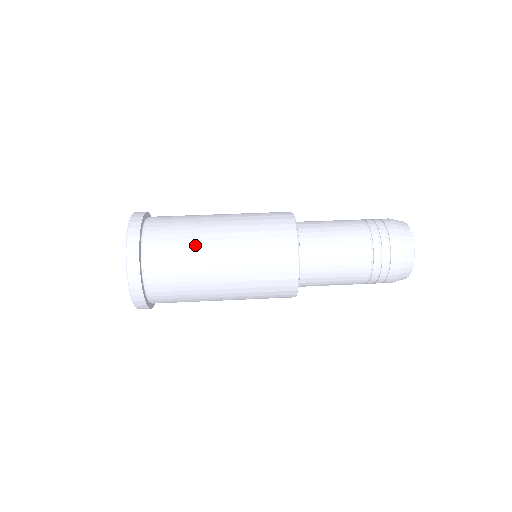
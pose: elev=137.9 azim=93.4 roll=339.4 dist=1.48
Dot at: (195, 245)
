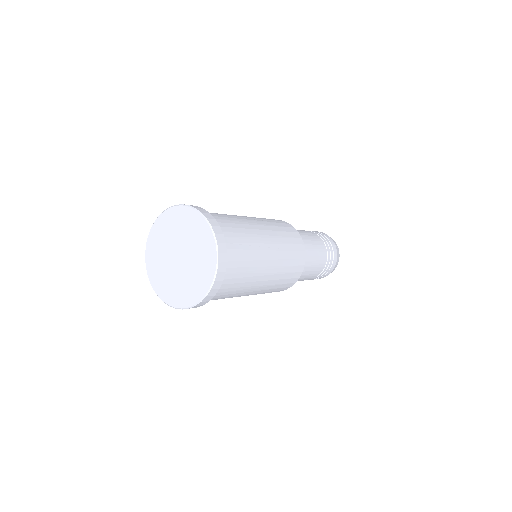
Dot at: (256, 255)
